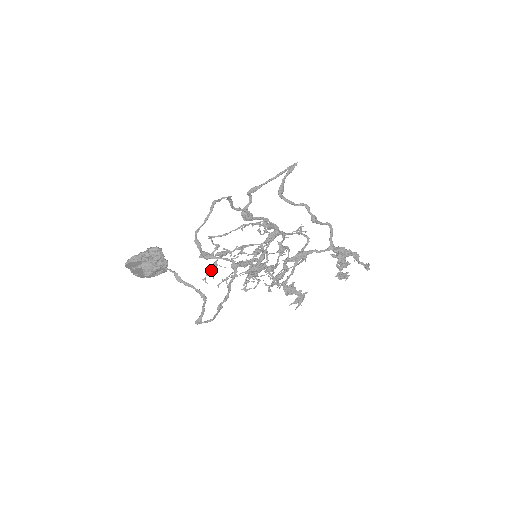
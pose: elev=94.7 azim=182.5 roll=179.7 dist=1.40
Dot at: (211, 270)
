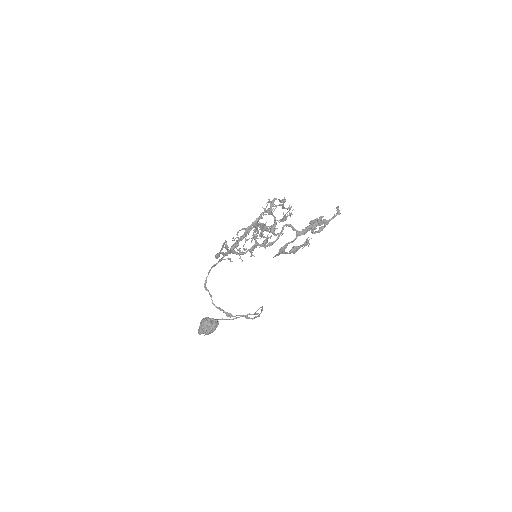
Dot at: occluded
